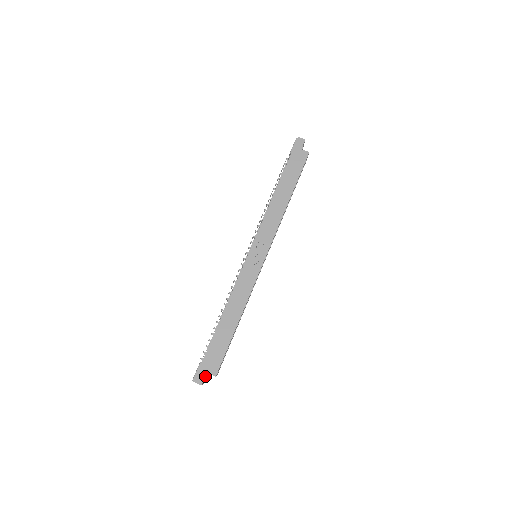
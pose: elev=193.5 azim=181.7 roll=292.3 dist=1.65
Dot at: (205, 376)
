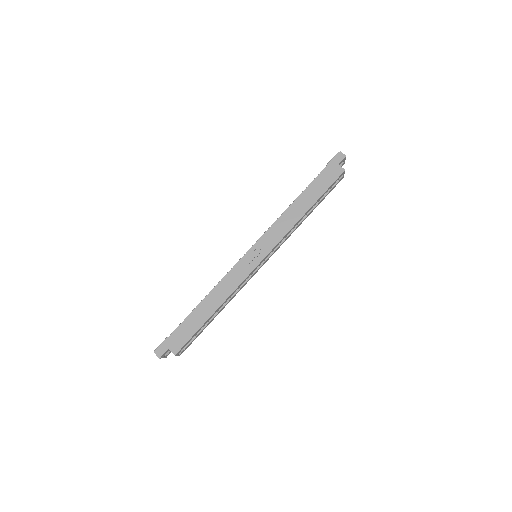
Dot at: (166, 351)
